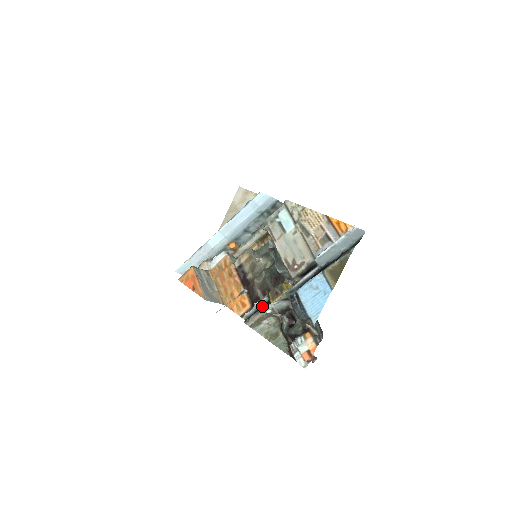
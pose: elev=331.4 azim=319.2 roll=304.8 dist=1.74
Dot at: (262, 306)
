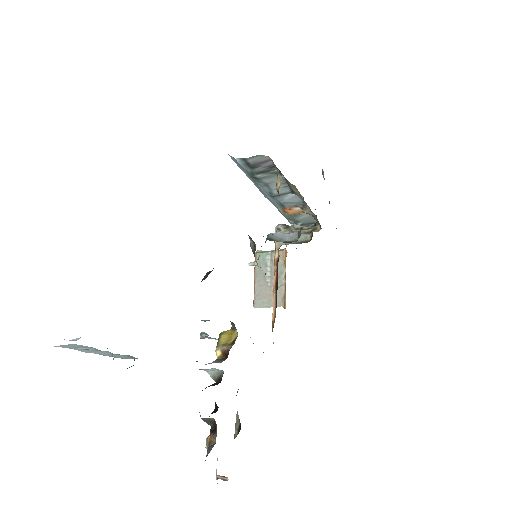
Dot at: occluded
